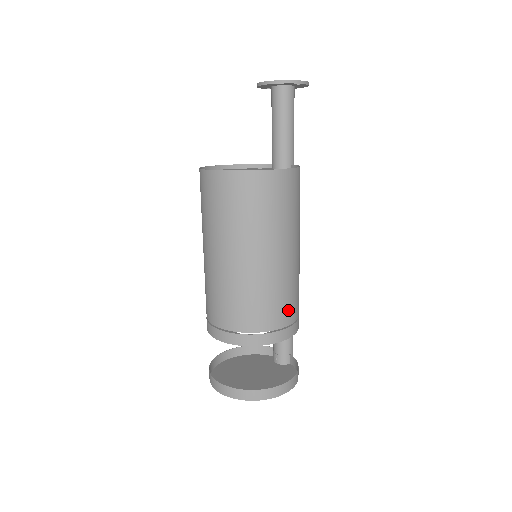
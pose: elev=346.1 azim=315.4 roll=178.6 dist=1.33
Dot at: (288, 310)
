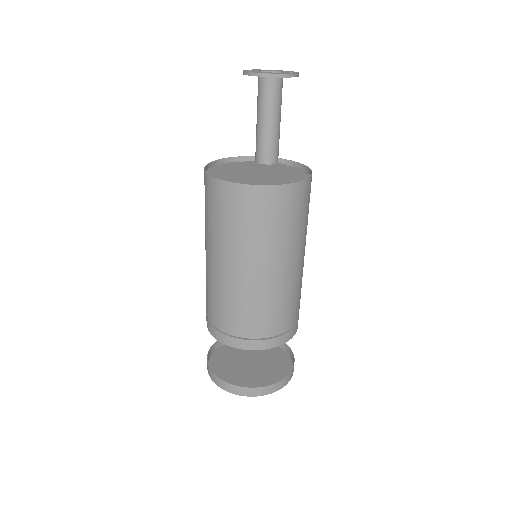
Dot at: occluded
